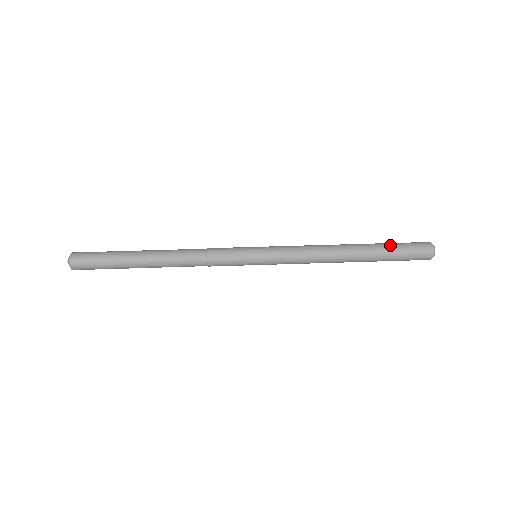
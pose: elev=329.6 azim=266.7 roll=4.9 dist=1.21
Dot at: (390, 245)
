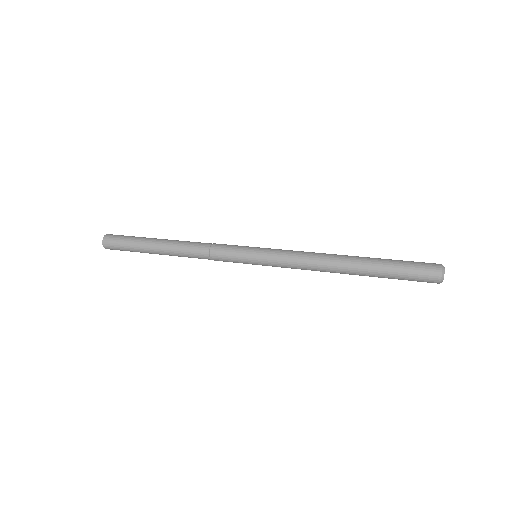
Dot at: occluded
